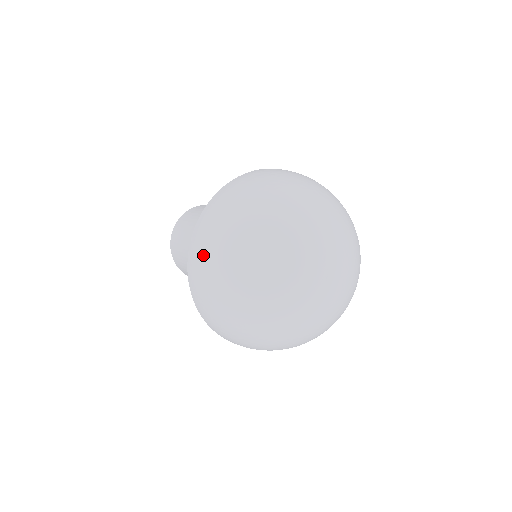
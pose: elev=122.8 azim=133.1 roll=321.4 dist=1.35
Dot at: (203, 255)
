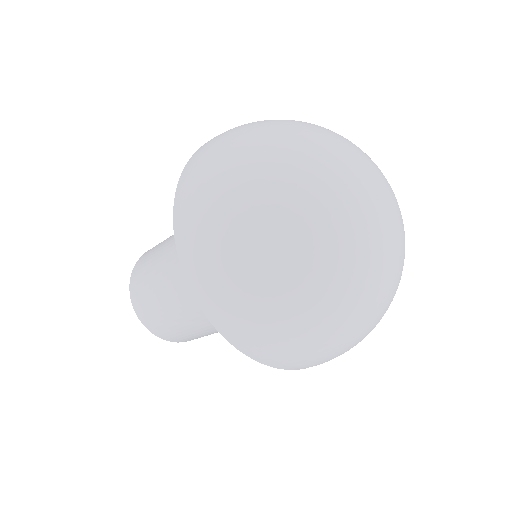
Dot at: (210, 151)
